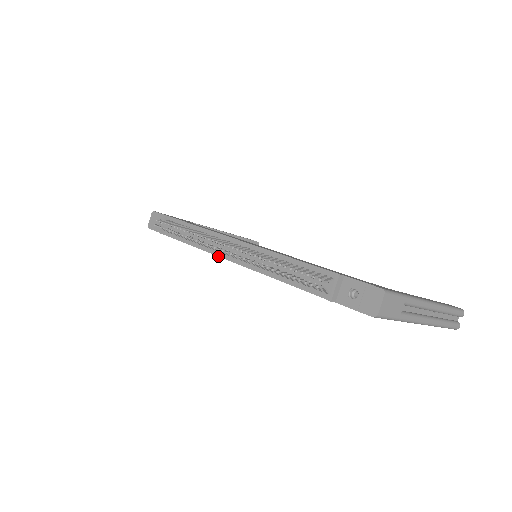
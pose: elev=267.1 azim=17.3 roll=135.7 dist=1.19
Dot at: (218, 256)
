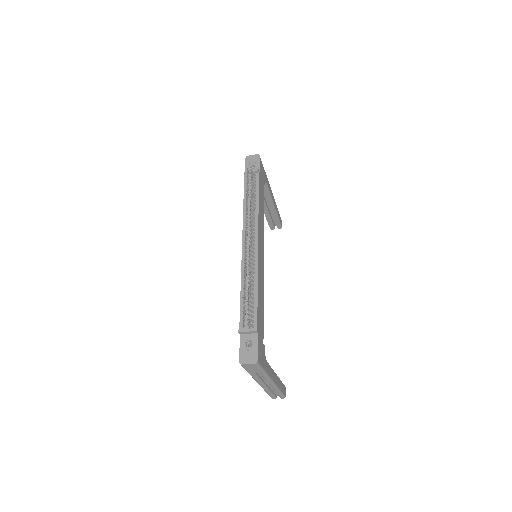
Dot at: (243, 233)
